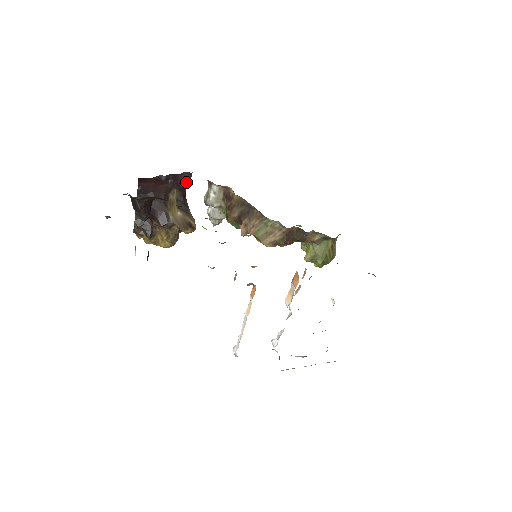
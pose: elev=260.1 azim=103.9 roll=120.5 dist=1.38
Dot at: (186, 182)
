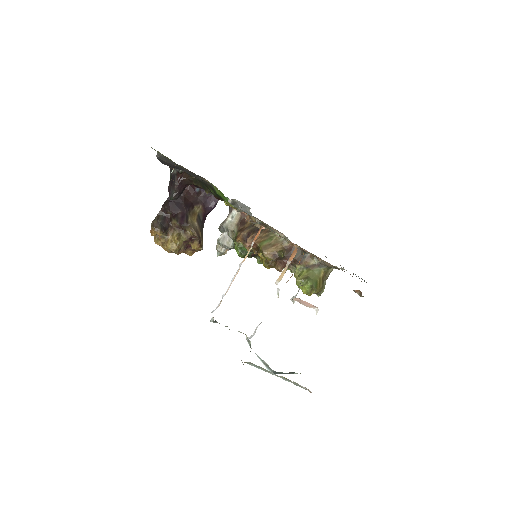
Dot at: (212, 204)
